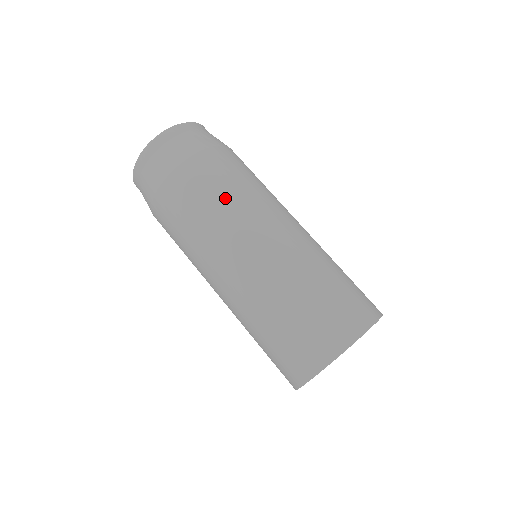
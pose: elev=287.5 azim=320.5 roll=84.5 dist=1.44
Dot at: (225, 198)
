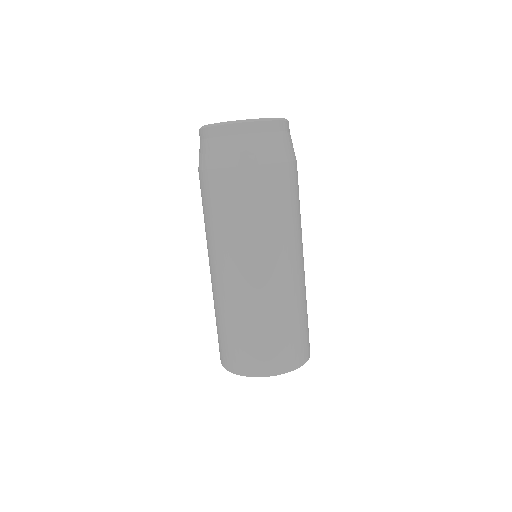
Dot at: (276, 218)
